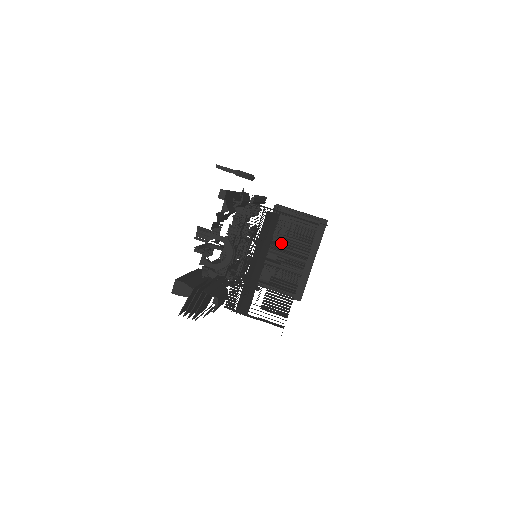
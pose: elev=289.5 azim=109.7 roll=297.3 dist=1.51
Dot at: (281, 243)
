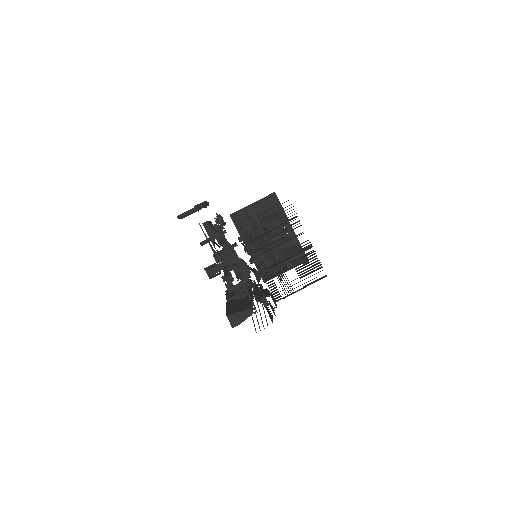
Dot at: occluded
